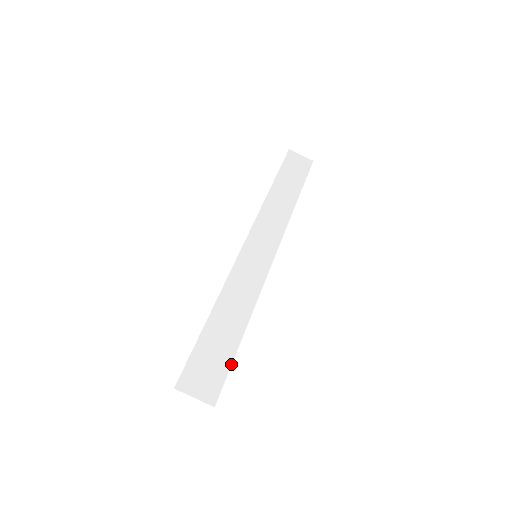
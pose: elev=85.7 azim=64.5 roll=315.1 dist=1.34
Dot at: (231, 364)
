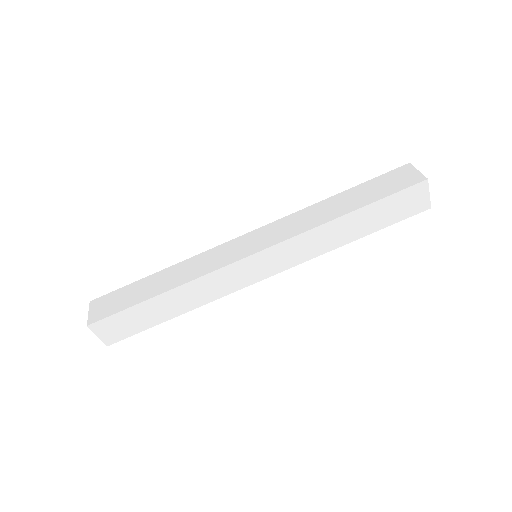
Dot at: (141, 331)
